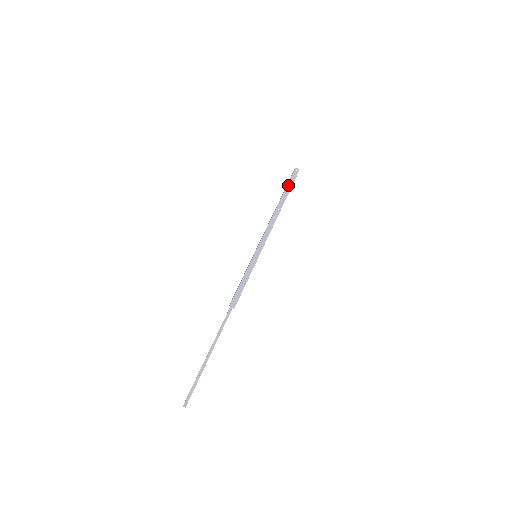
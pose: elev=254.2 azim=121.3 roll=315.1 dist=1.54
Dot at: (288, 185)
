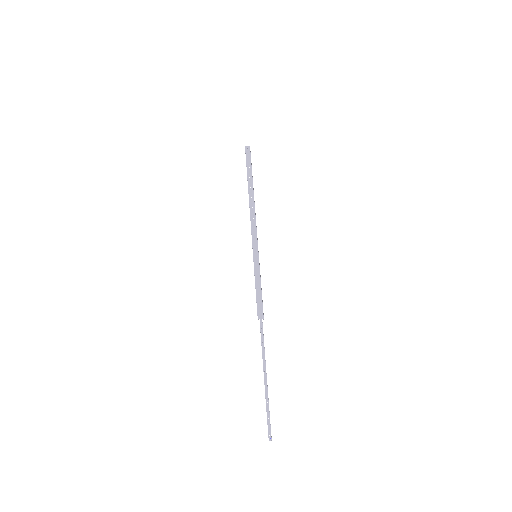
Dot at: (247, 168)
